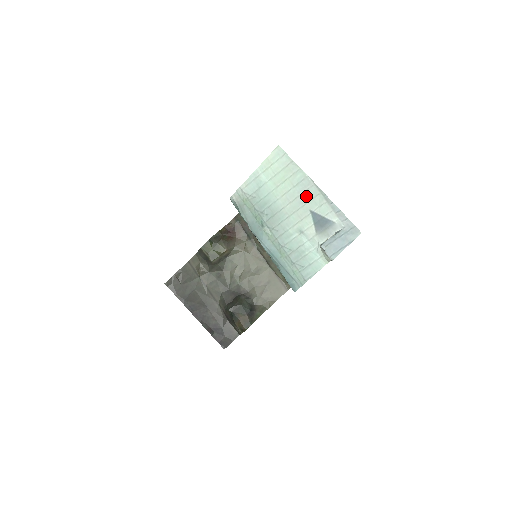
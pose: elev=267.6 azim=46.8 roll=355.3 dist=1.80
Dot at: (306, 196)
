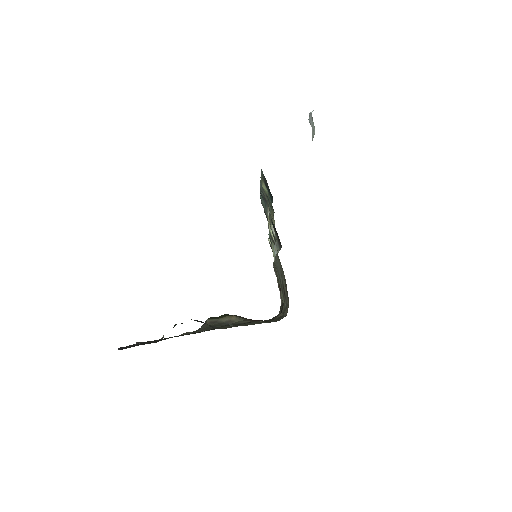
Dot at: occluded
